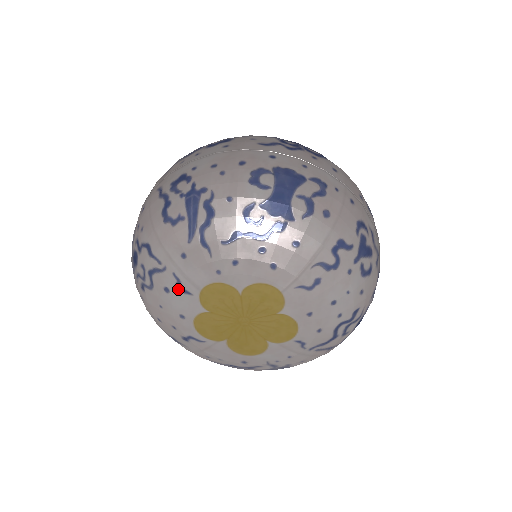
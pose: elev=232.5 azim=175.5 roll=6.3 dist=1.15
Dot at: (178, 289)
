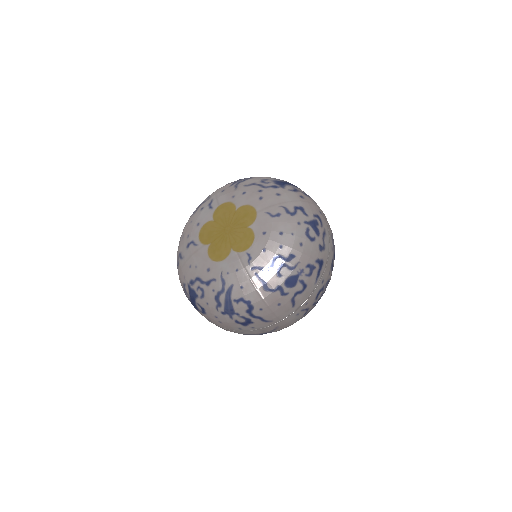
Dot at: (208, 206)
